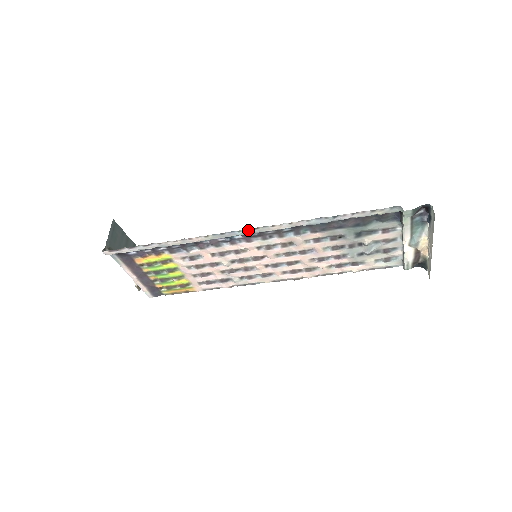
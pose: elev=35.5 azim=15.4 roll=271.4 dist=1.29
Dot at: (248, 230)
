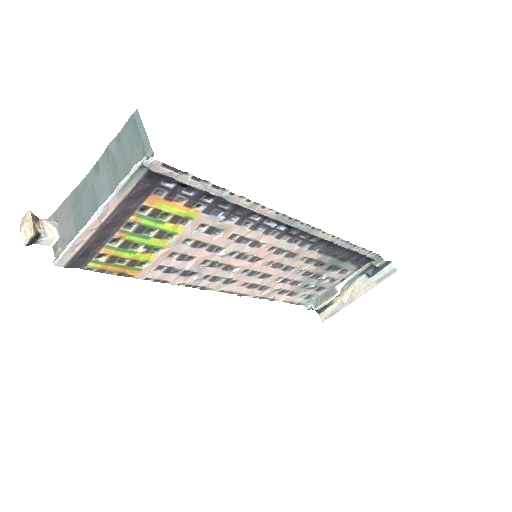
Dot at: (307, 226)
